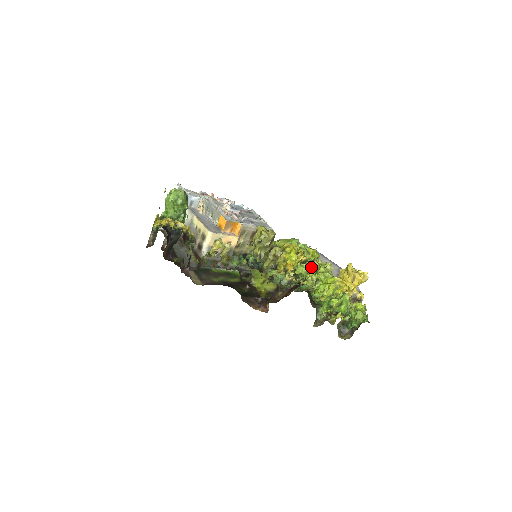
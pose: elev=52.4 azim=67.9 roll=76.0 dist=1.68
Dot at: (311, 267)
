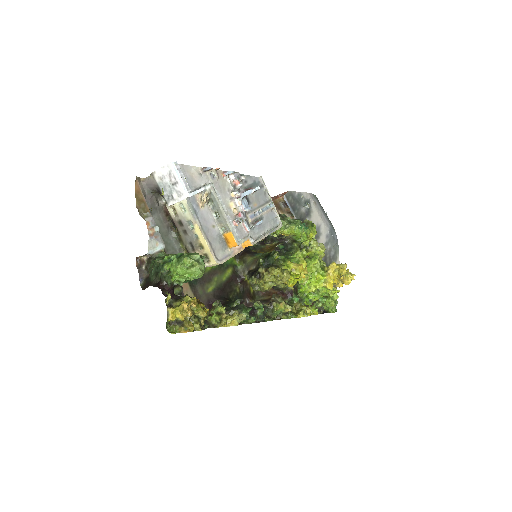
Dot at: (305, 255)
